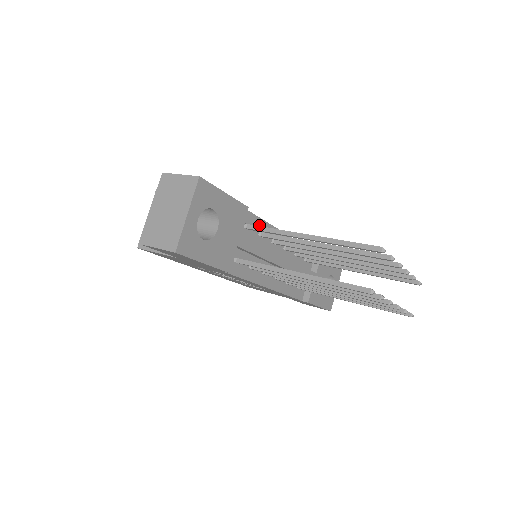
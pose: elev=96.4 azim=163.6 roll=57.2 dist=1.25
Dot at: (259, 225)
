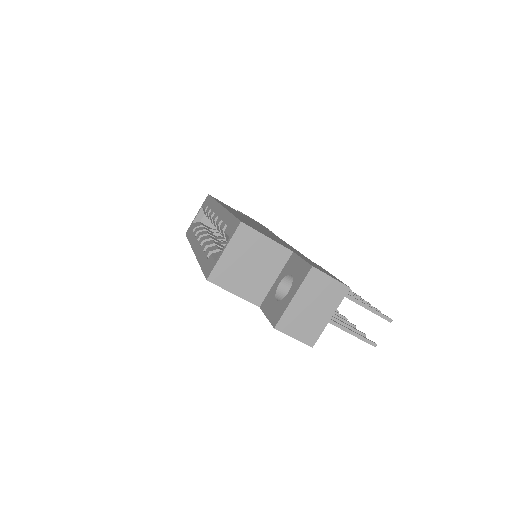
Dot at: occluded
